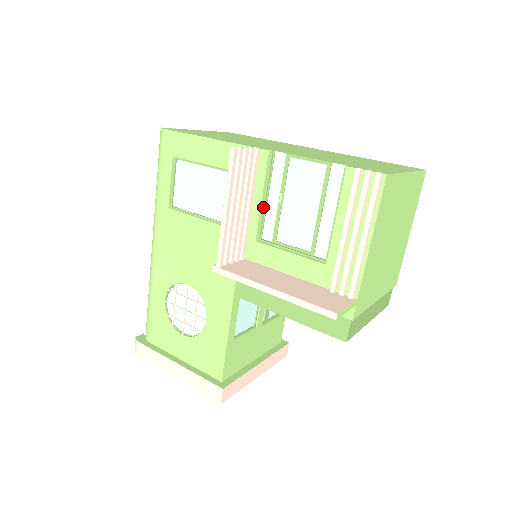
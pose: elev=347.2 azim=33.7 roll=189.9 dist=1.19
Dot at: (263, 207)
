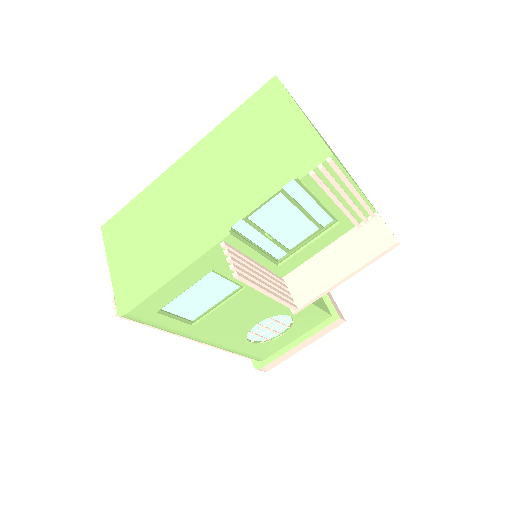
Dot at: (261, 252)
